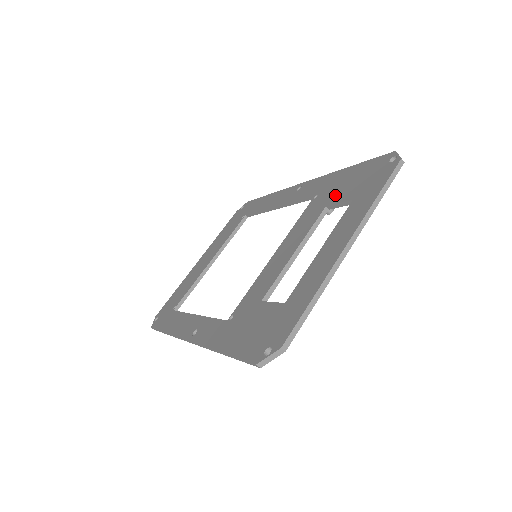
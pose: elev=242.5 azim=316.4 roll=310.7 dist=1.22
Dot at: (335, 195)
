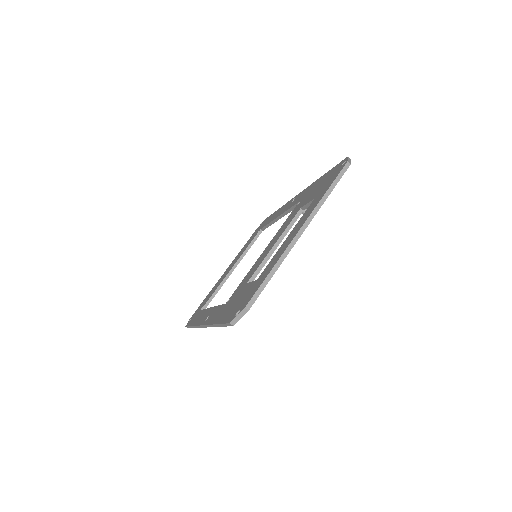
Dot at: (308, 198)
